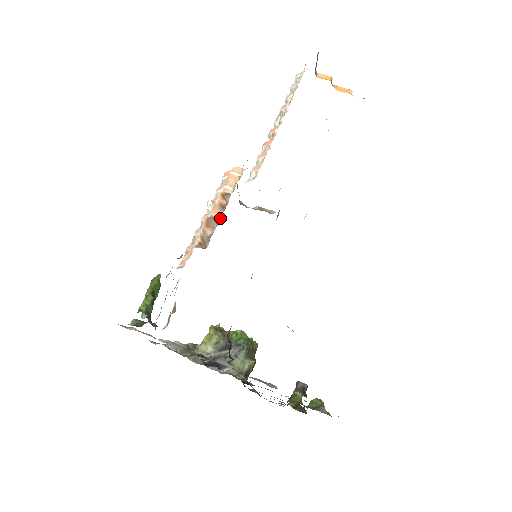
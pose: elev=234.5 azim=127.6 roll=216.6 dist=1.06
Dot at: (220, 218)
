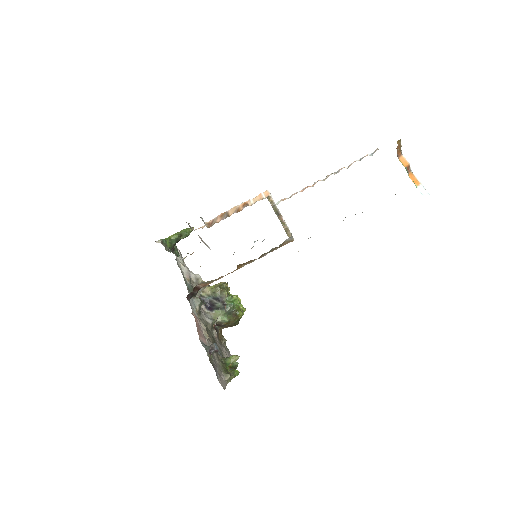
Dot at: occluded
